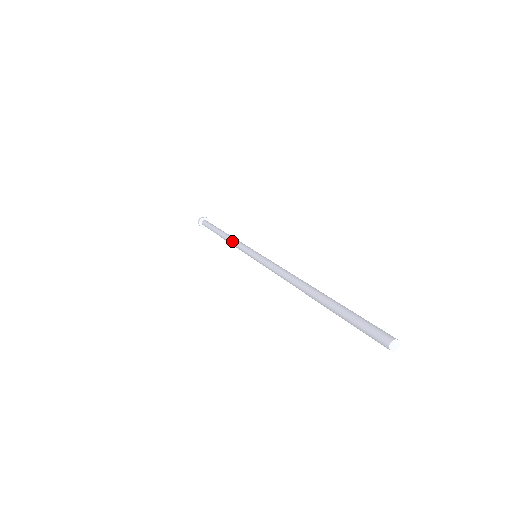
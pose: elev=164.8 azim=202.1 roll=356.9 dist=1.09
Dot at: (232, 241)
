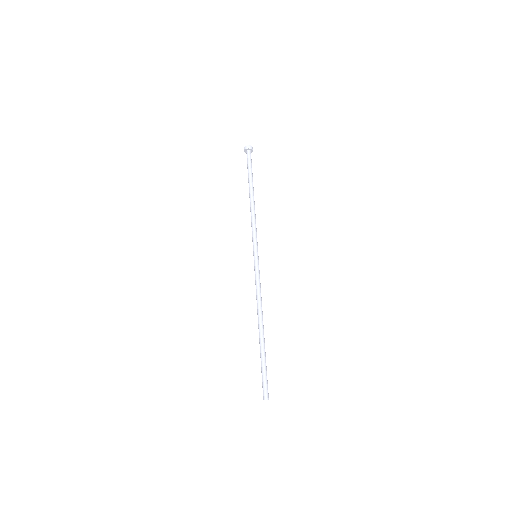
Dot at: (252, 219)
